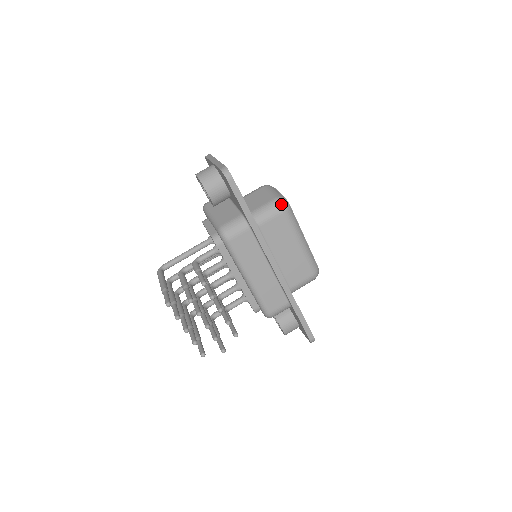
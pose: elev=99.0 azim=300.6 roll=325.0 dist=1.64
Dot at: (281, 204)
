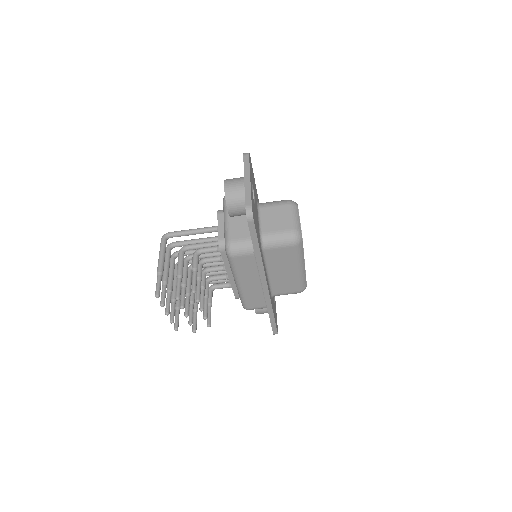
Dot at: (294, 239)
